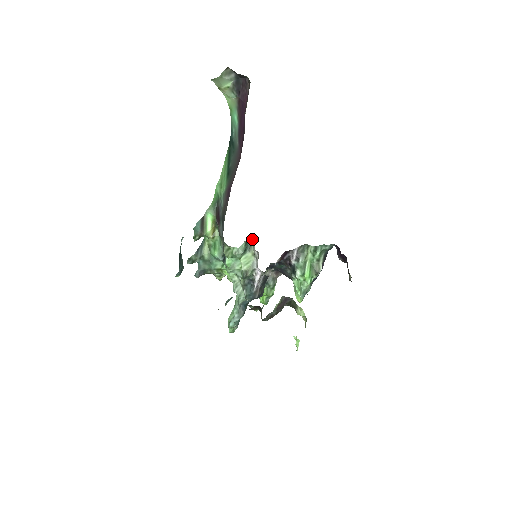
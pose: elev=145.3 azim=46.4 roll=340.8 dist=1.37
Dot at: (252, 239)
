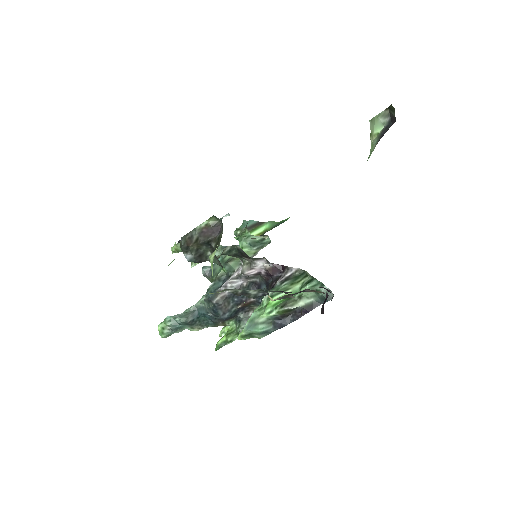
Dot at: (270, 241)
